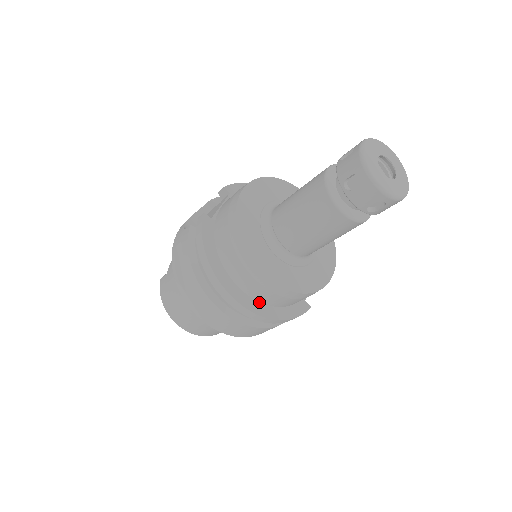
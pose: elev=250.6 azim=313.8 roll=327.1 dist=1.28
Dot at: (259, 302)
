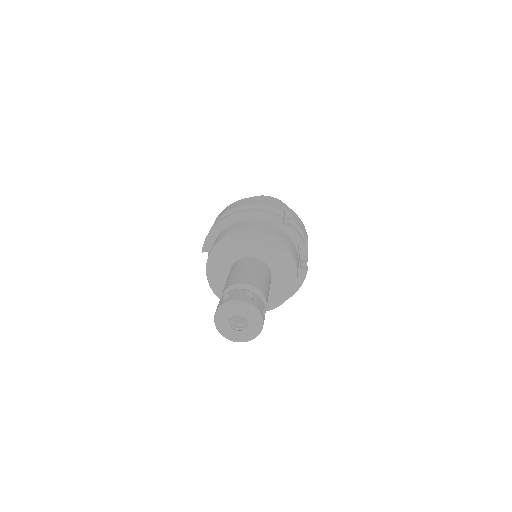
Dot at: occluded
